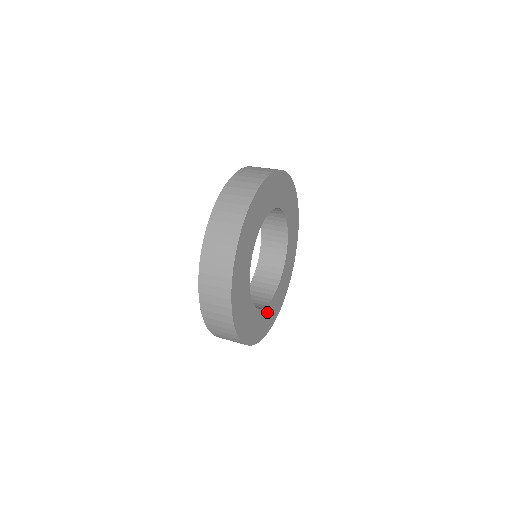
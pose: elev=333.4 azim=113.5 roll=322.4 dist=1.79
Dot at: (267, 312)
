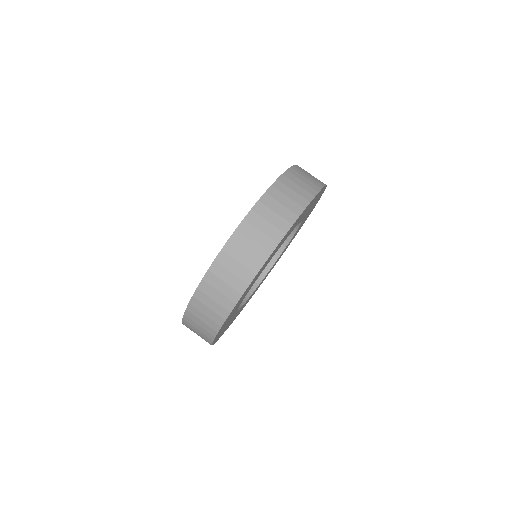
Dot at: occluded
